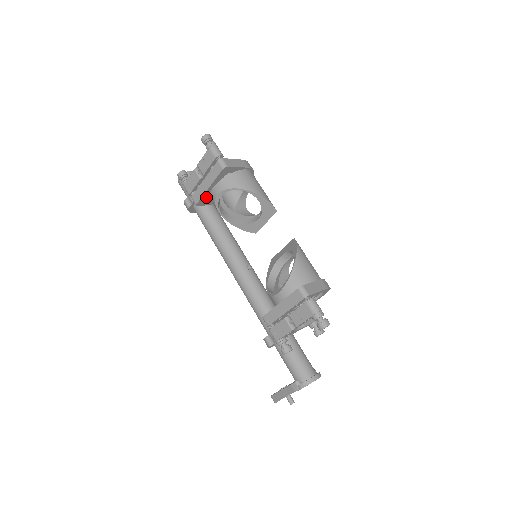
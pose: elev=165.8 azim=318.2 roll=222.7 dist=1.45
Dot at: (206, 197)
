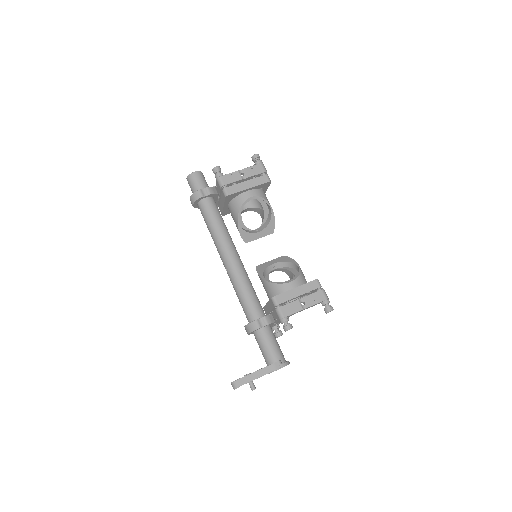
Dot at: (236, 195)
